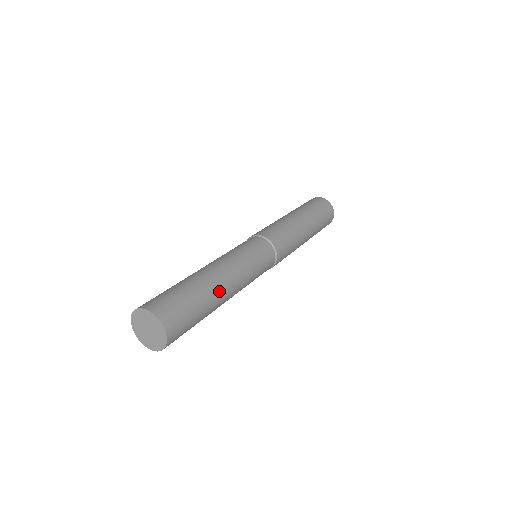
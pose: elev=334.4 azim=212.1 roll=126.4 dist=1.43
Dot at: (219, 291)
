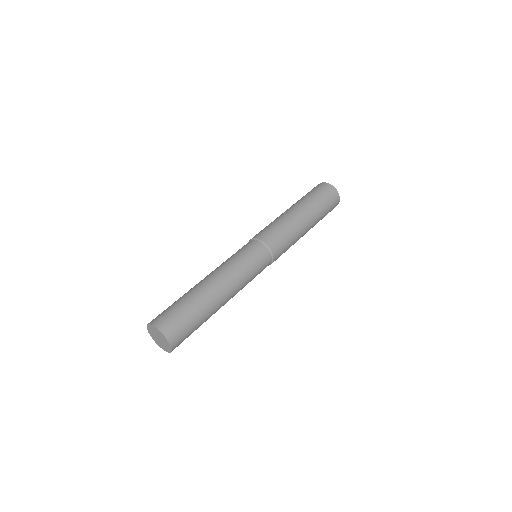
Dot at: (214, 298)
